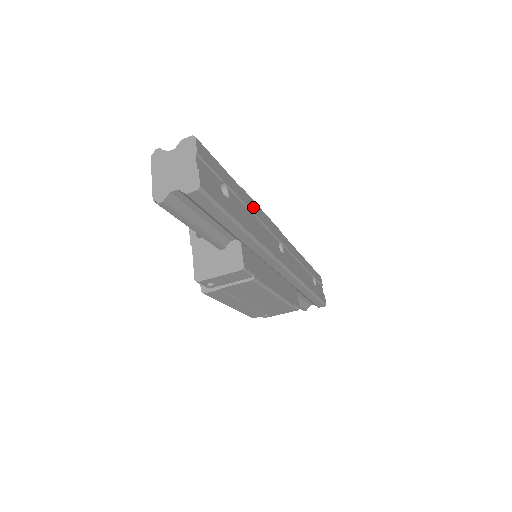
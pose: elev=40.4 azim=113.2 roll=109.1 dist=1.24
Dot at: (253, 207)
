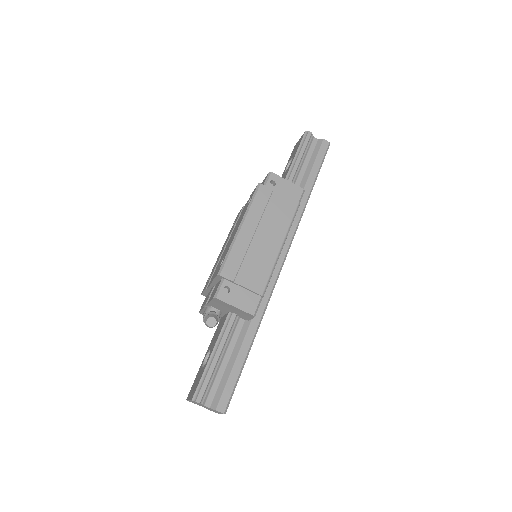
Dot at: occluded
